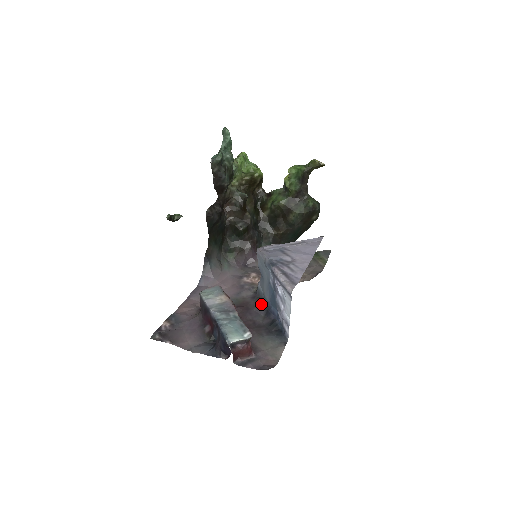
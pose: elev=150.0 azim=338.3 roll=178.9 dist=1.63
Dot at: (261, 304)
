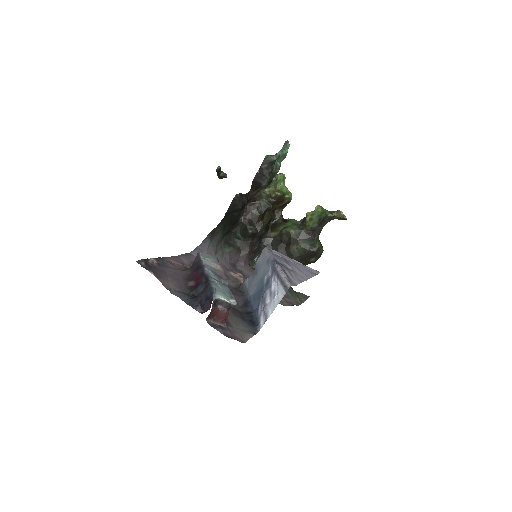
Dot at: (242, 295)
